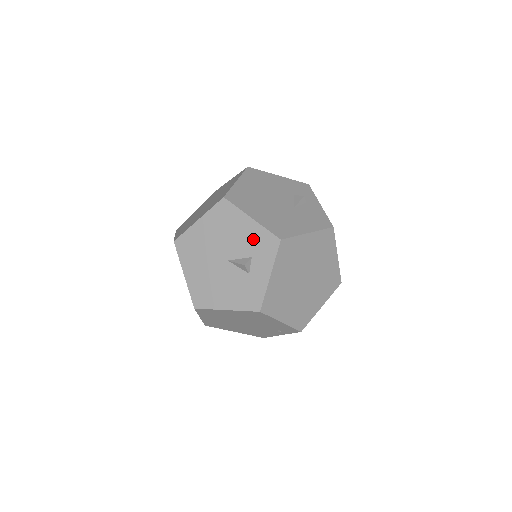
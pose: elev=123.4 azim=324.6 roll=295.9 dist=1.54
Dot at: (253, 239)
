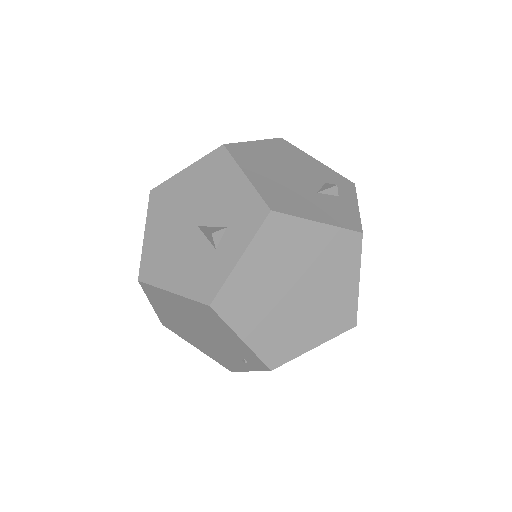
Dot at: (237, 203)
